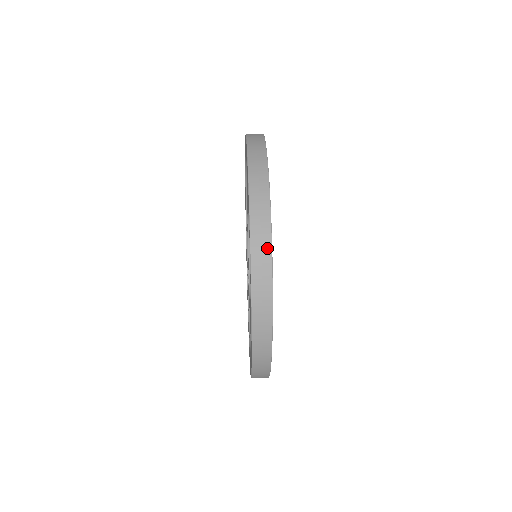
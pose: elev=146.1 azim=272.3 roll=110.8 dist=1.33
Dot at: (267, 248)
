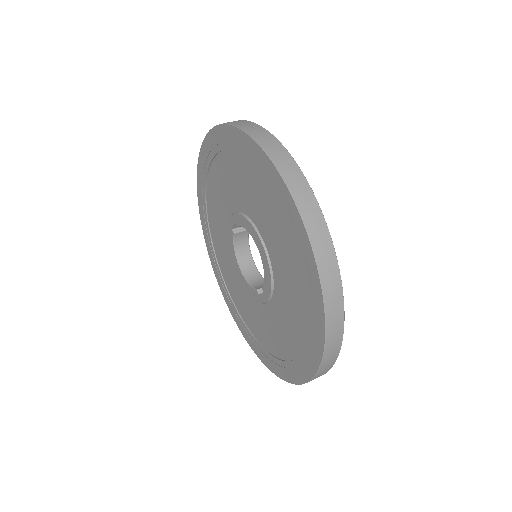
Dot at: (284, 153)
